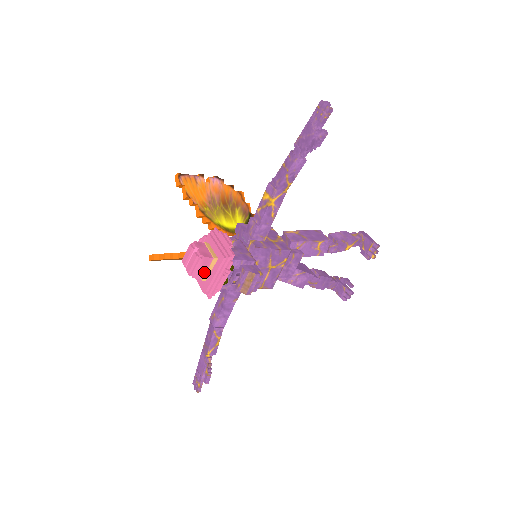
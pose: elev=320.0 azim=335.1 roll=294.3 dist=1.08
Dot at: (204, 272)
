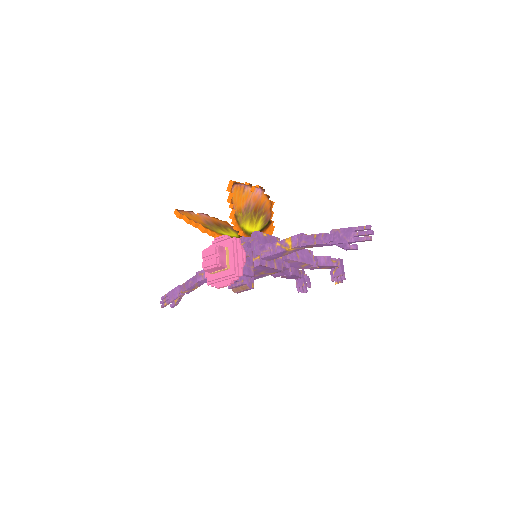
Dot at: (214, 271)
